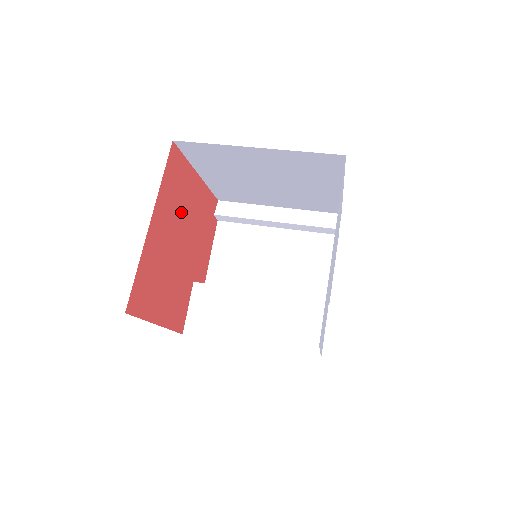
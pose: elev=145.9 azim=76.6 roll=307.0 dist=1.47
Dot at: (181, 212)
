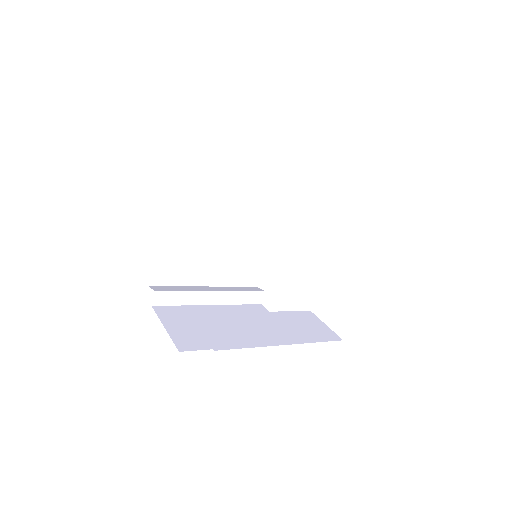
Dot at: occluded
